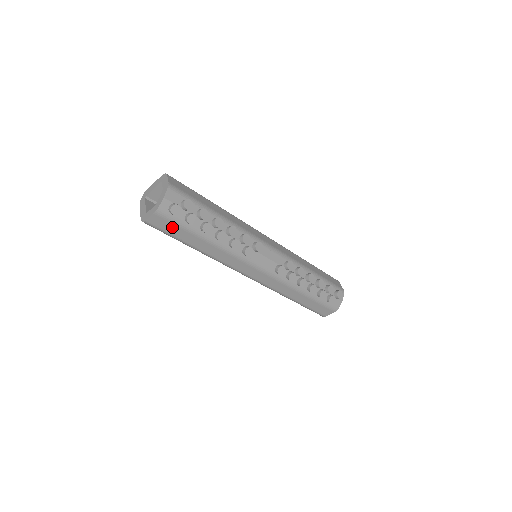
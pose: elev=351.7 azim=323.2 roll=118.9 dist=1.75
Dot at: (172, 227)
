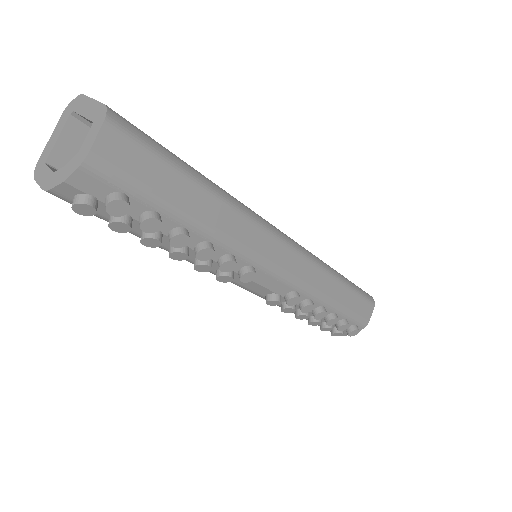
Dot at: occluded
